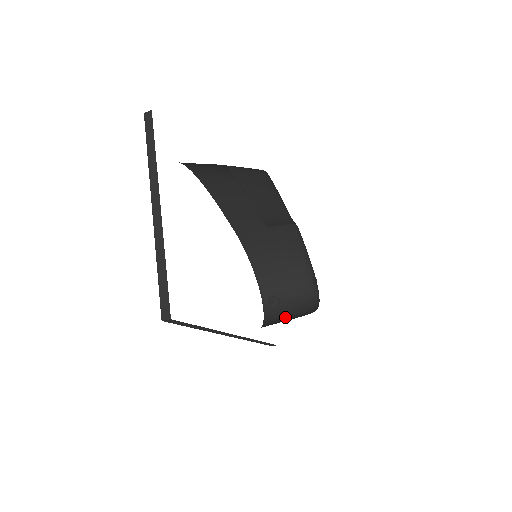
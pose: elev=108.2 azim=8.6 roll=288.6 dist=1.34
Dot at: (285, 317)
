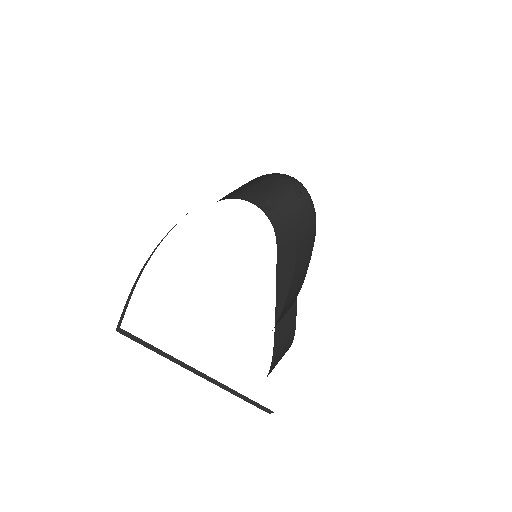
Dot at: (289, 218)
